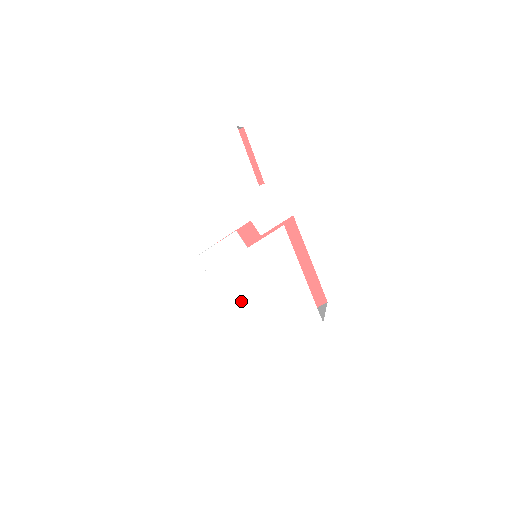
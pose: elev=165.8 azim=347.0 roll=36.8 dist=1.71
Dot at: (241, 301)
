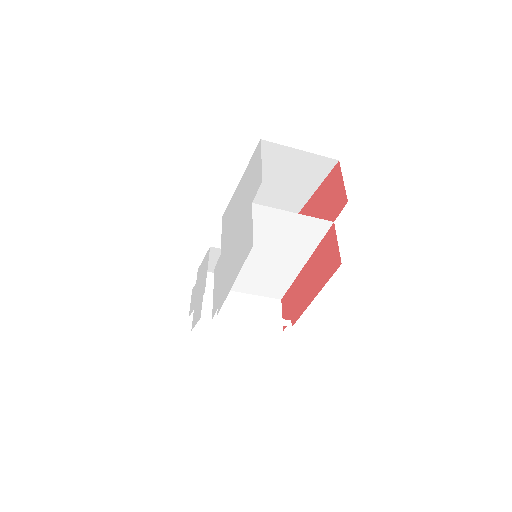
Dot at: (235, 259)
